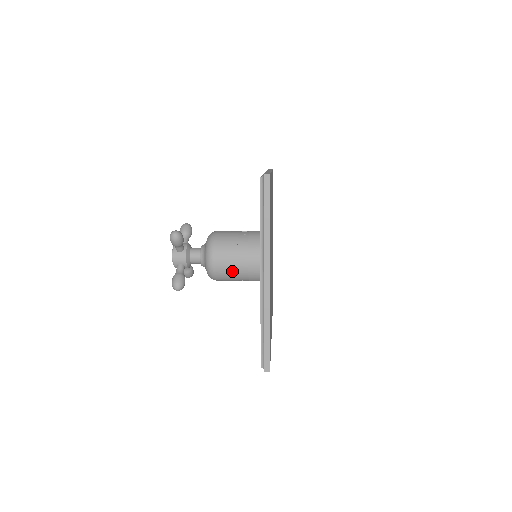
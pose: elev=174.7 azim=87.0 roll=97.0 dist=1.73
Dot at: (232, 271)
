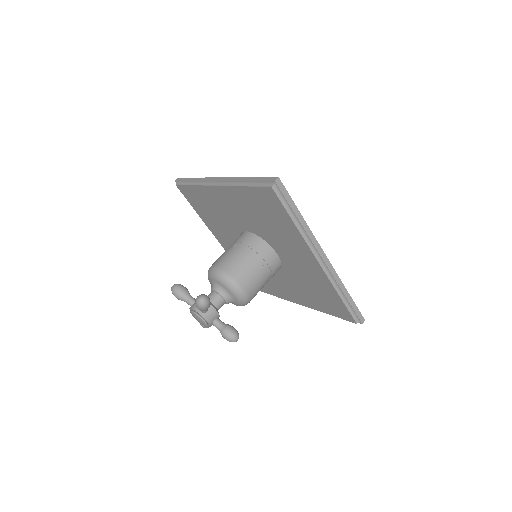
Dot at: (261, 283)
